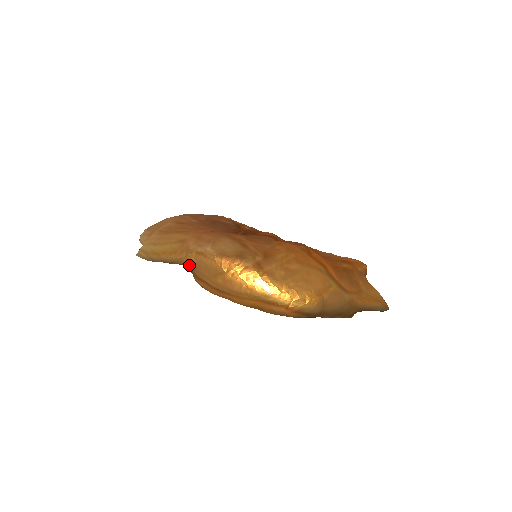
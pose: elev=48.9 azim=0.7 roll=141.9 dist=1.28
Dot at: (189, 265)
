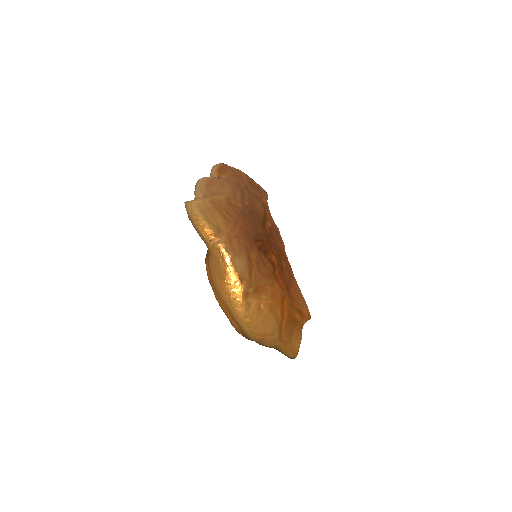
Dot at: (210, 250)
